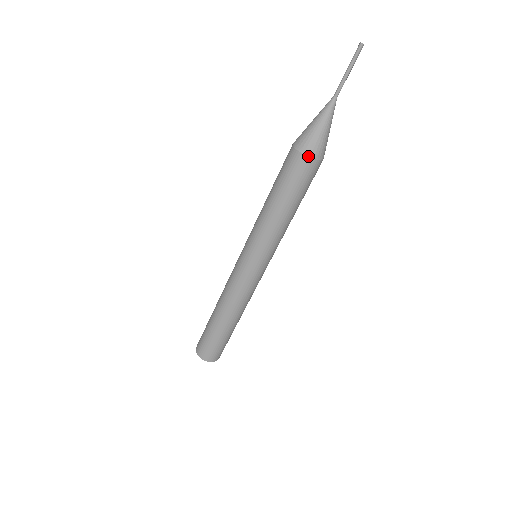
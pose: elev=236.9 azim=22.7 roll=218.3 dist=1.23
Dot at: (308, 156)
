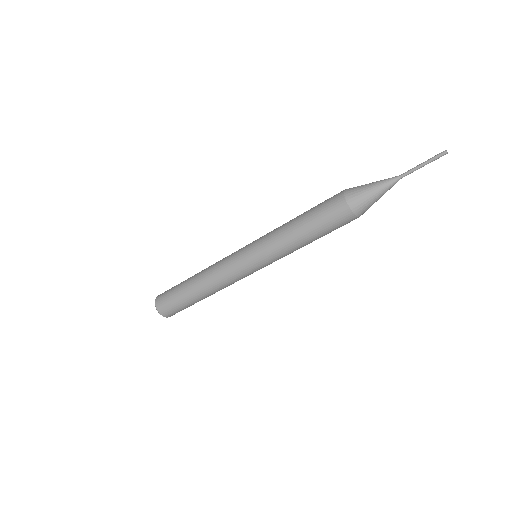
Dot at: (357, 216)
